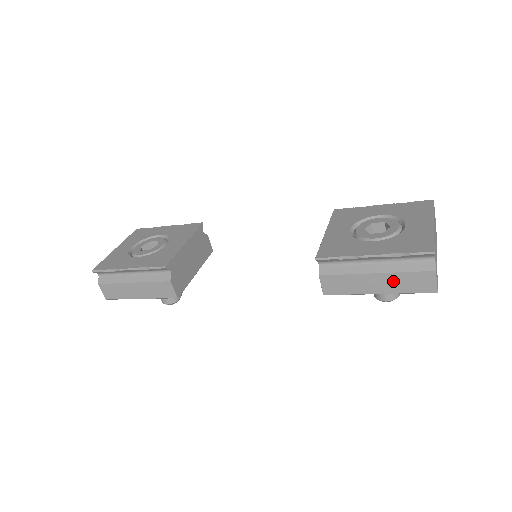
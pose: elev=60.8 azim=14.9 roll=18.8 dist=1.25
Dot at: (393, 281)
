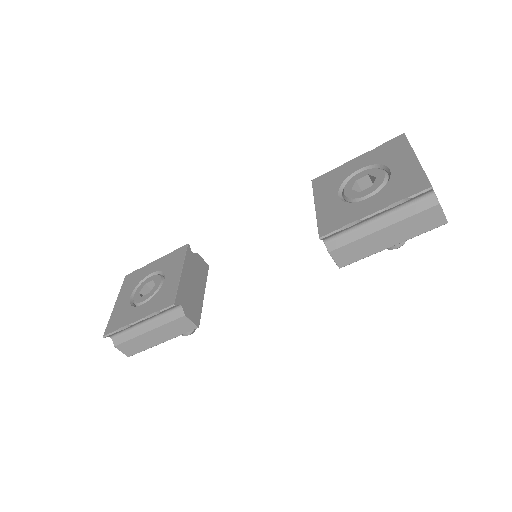
Dot at: (402, 229)
